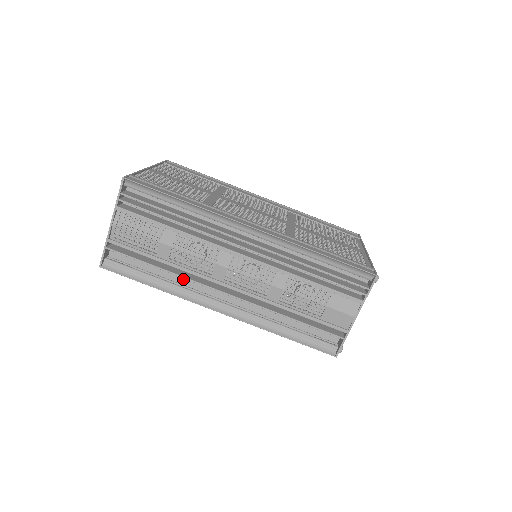
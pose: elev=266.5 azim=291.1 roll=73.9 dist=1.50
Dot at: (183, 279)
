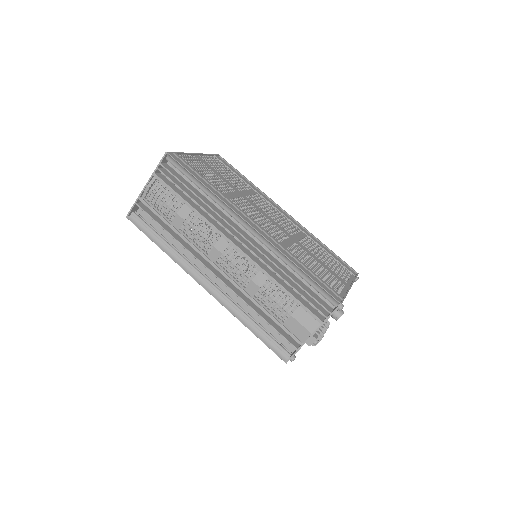
Dot at: (186, 251)
